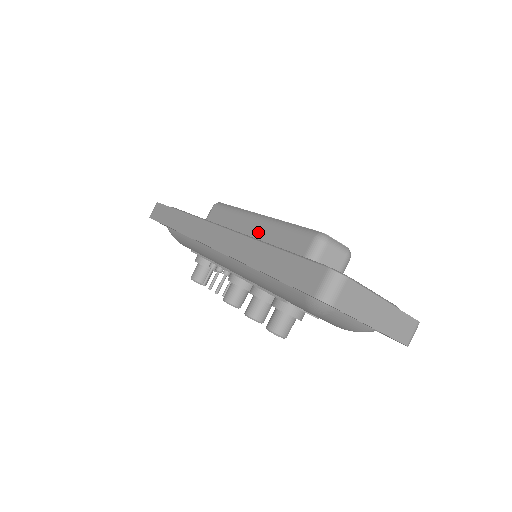
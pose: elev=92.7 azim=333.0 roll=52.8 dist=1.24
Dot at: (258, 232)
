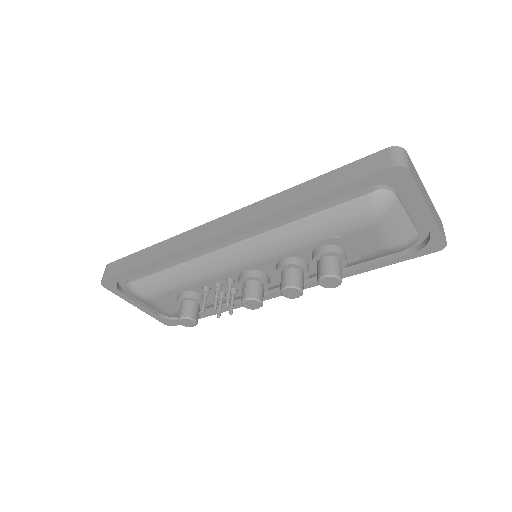
Dot at: occluded
